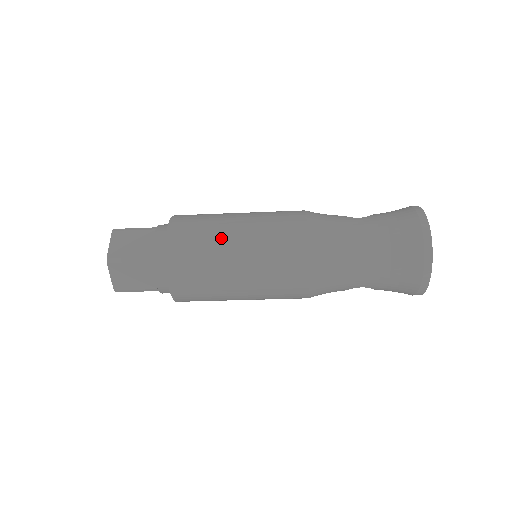
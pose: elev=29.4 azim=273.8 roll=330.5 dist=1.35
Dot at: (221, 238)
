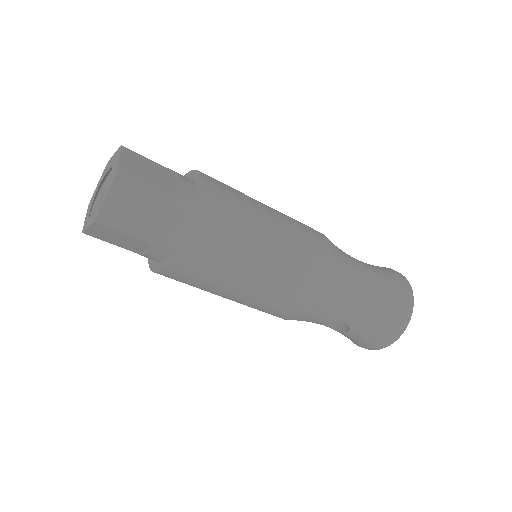
Dot at: (259, 213)
